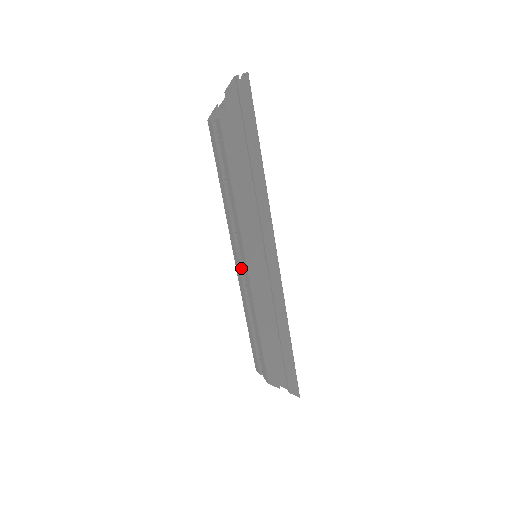
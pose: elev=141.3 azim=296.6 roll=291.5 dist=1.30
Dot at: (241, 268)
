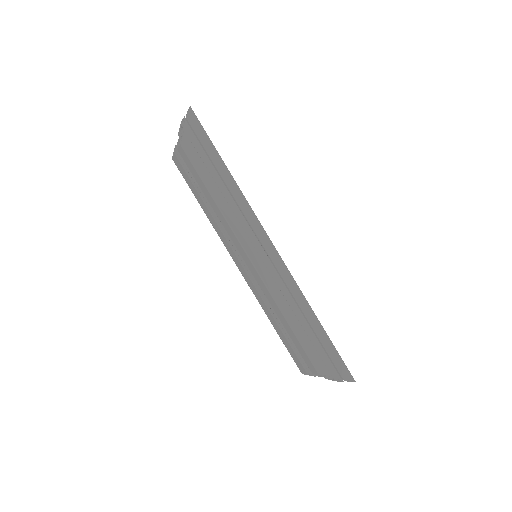
Dot at: (247, 272)
